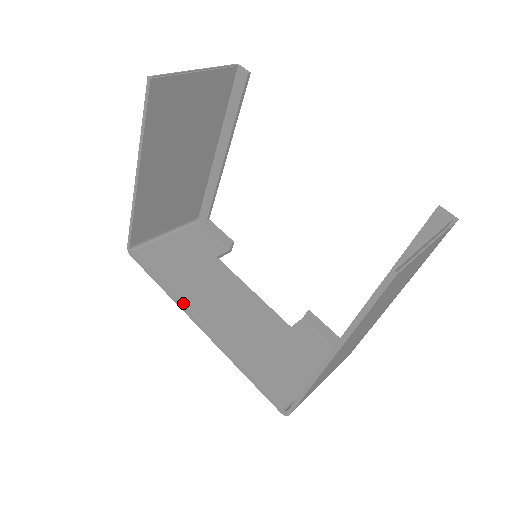
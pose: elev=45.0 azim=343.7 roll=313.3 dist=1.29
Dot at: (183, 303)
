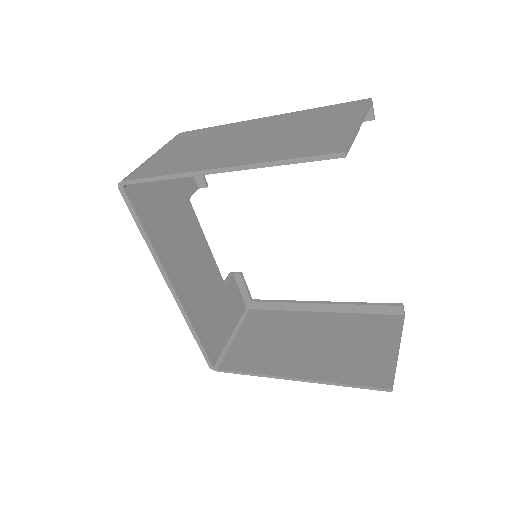
Dot at: (164, 265)
